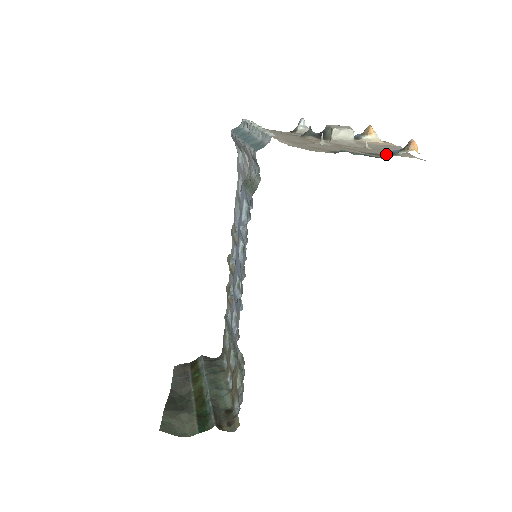
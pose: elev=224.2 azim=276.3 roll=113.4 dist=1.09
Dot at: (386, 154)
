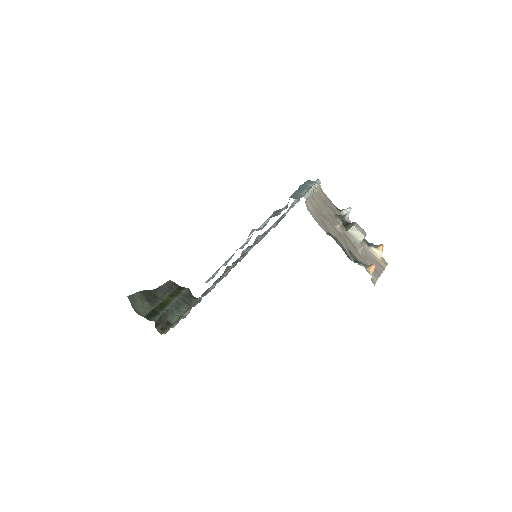
Dot at: (357, 260)
